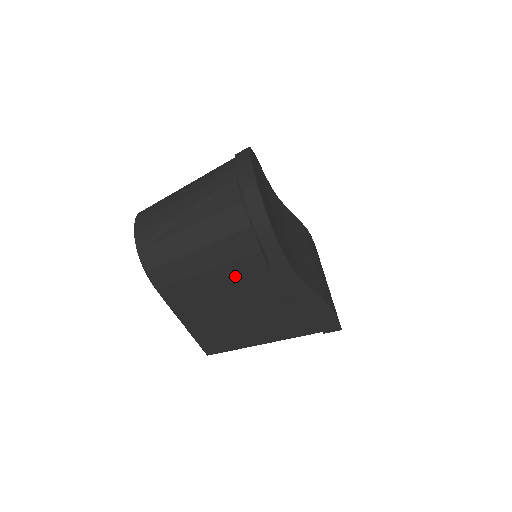
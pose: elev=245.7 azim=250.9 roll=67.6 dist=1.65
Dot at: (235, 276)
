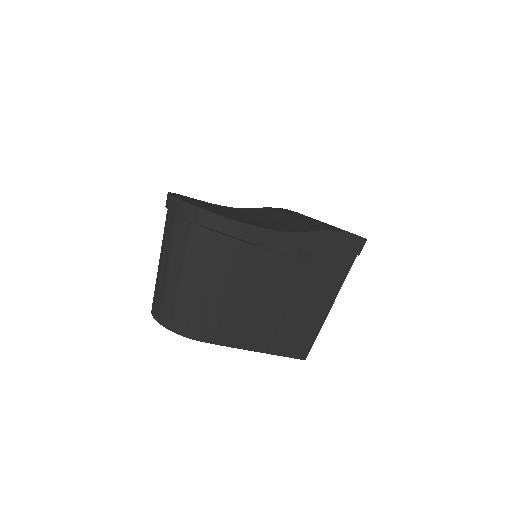
Dot at: (245, 277)
